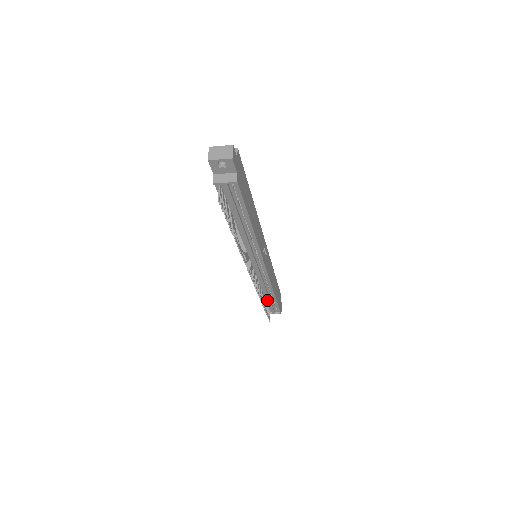
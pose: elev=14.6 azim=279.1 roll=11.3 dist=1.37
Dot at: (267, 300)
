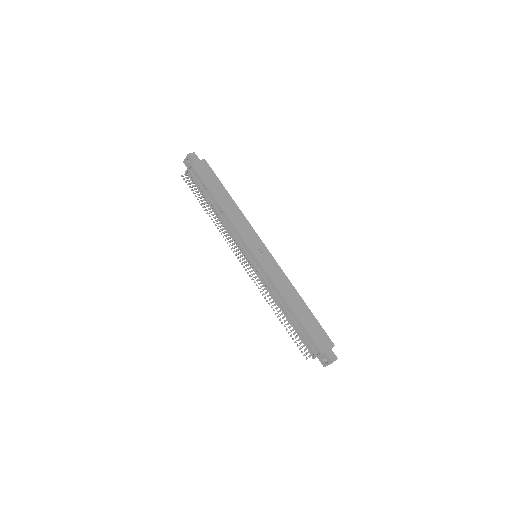
Dot at: (292, 322)
